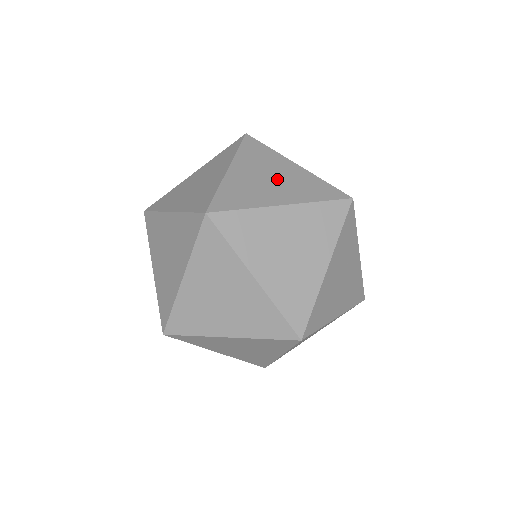
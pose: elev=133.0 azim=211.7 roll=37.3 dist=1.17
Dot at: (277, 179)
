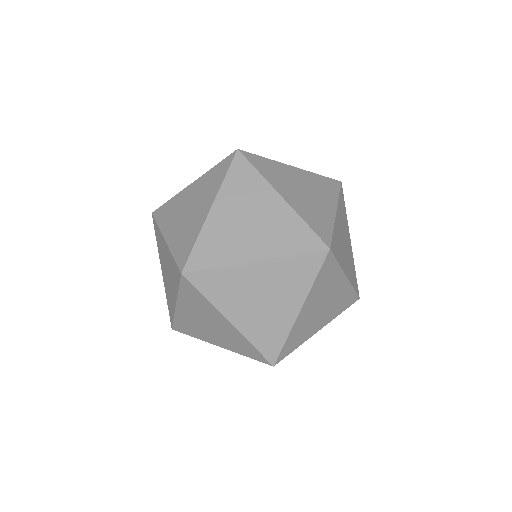
Dot at: occluded
